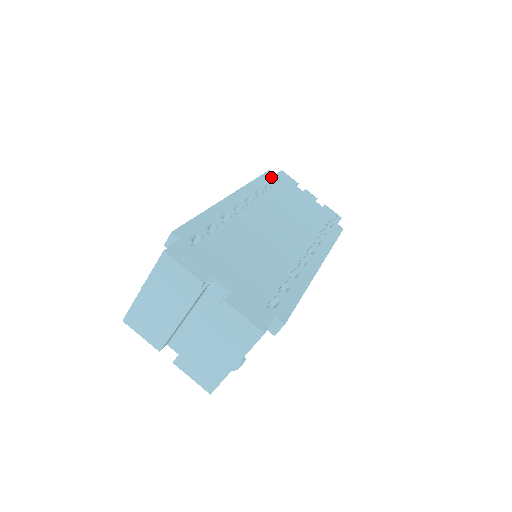
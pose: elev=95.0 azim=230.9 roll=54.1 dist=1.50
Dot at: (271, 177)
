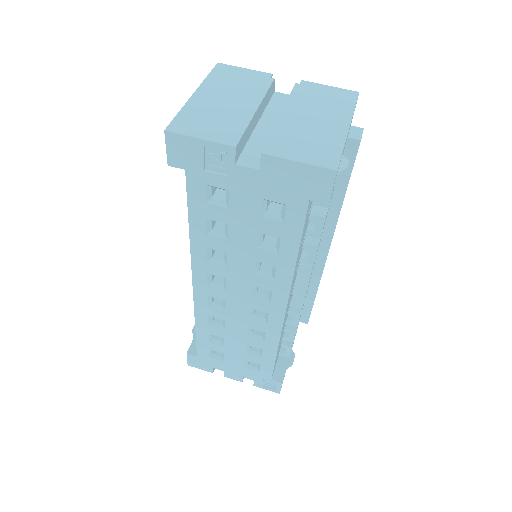
Dot at: occluded
